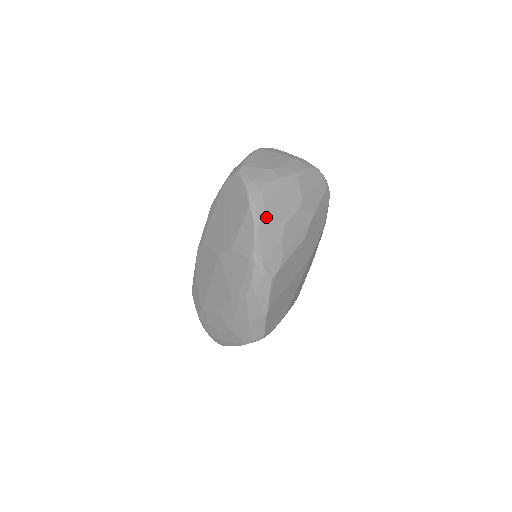
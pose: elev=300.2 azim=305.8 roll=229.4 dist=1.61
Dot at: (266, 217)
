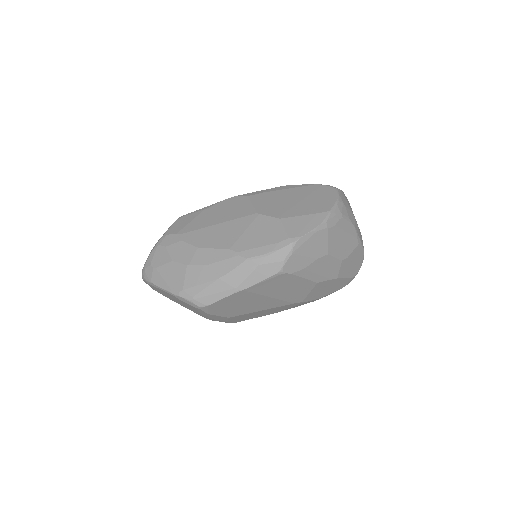
Dot at: (329, 232)
